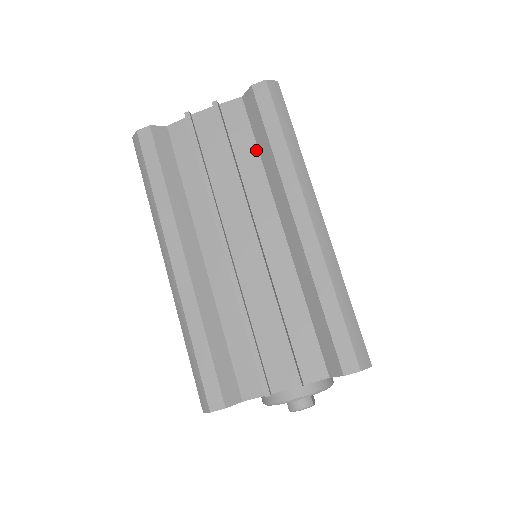
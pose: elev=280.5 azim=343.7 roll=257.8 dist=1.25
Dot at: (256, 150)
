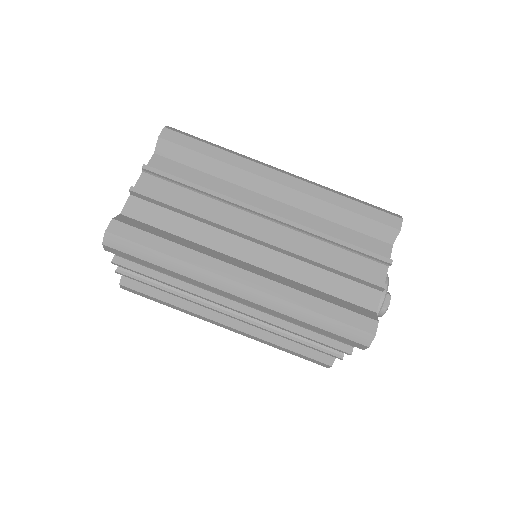
Dot at: occluded
